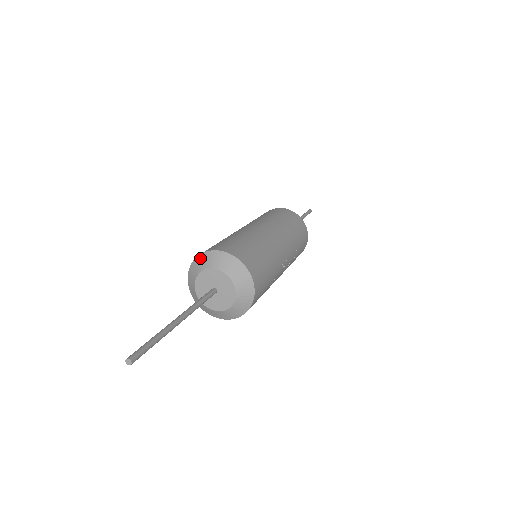
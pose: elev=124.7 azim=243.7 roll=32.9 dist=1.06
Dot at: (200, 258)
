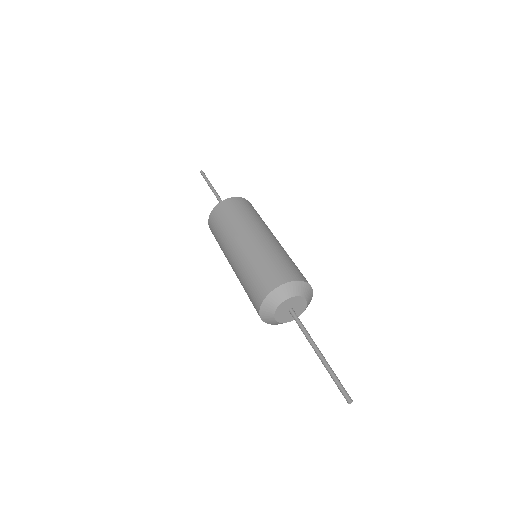
Dot at: (264, 308)
